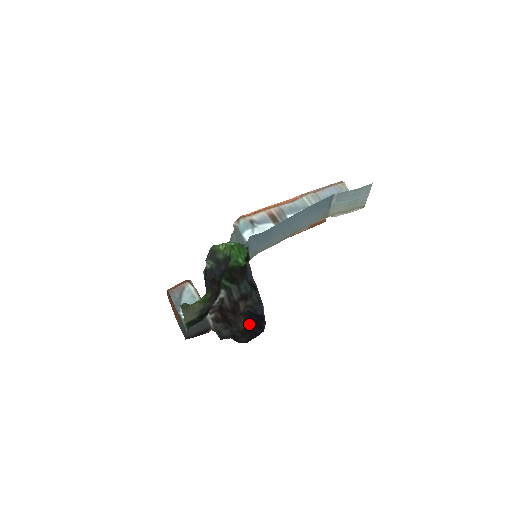
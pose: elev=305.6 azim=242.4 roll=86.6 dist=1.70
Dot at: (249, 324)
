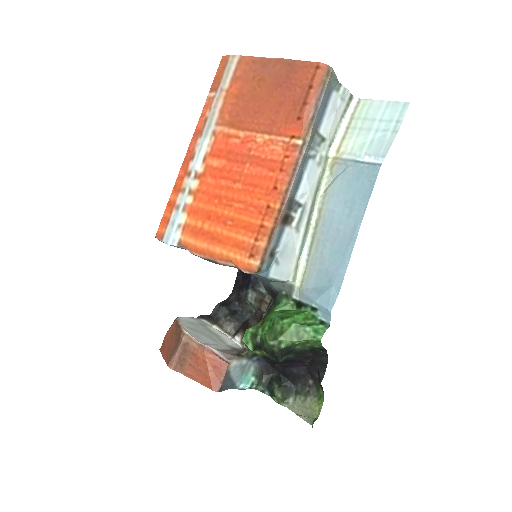
Dot at: (240, 287)
